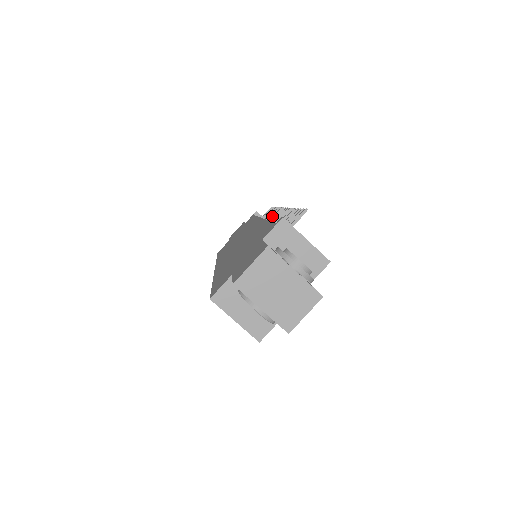
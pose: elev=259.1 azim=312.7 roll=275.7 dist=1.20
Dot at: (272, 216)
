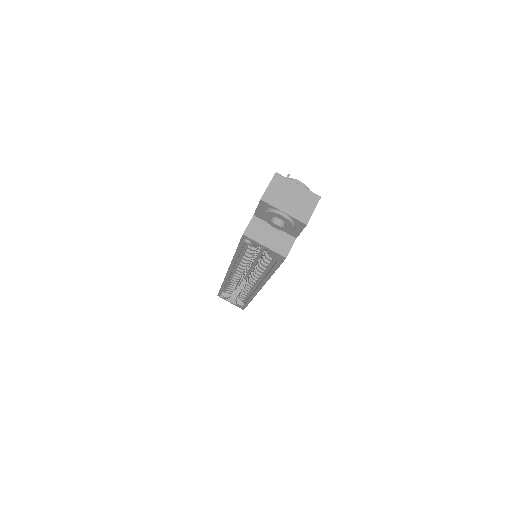
Dot at: occluded
